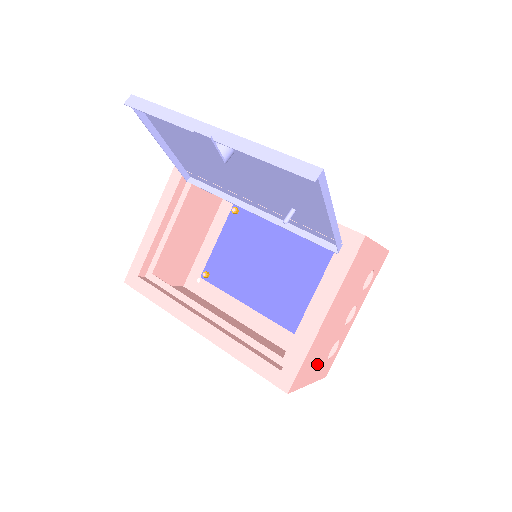
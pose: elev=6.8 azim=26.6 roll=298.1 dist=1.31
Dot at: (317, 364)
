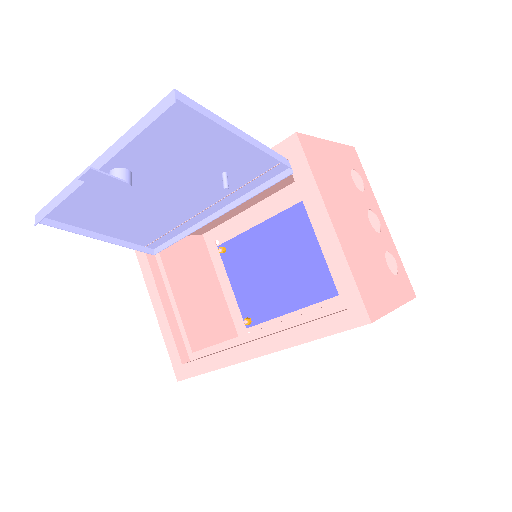
Dot at: (383, 283)
